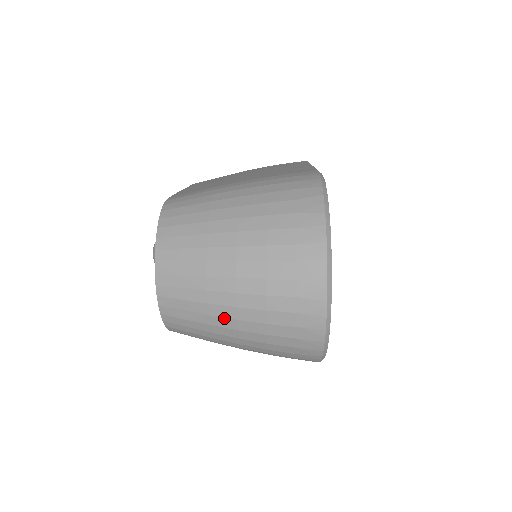
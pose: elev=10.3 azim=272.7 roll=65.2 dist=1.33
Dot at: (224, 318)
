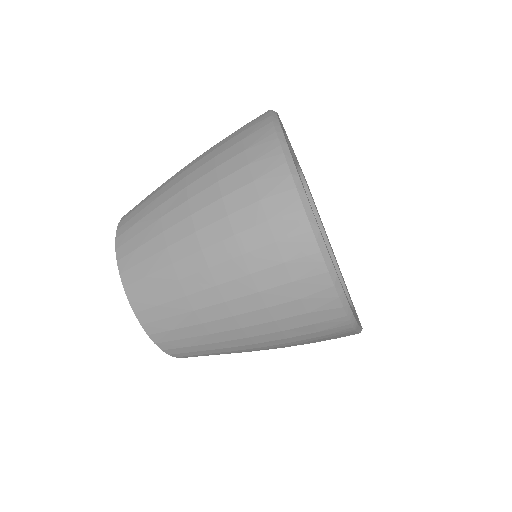
Dot at: (194, 275)
